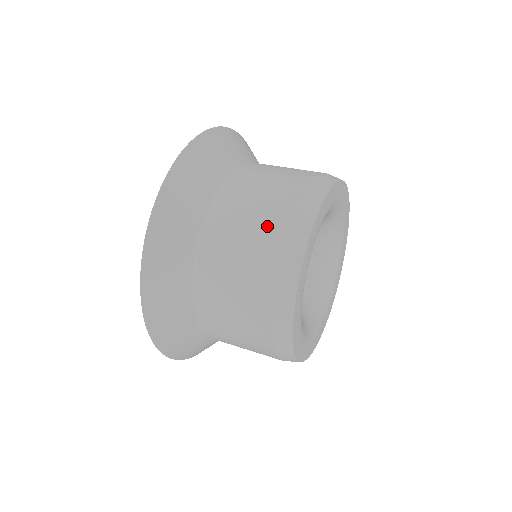
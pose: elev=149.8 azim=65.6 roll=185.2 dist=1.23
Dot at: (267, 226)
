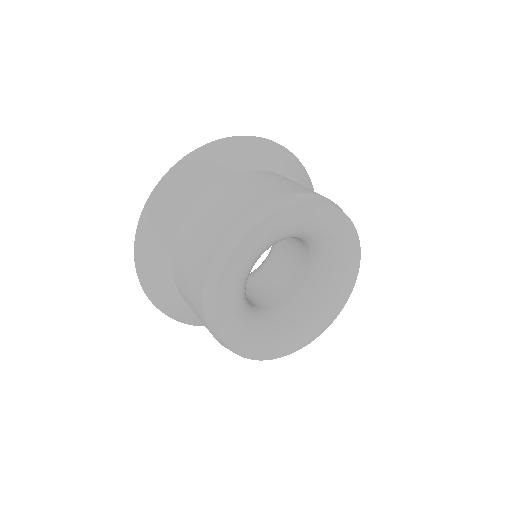
Dot at: (255, 195)
